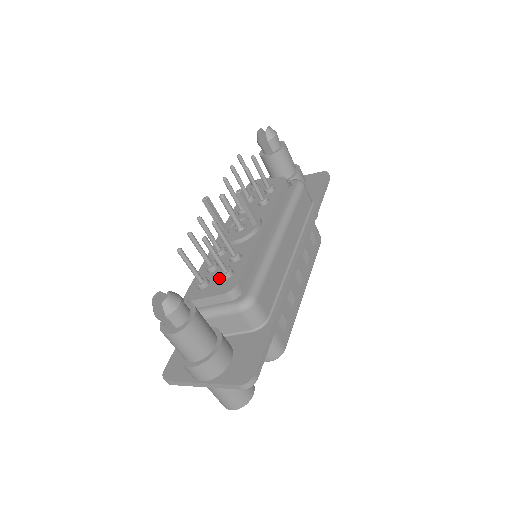
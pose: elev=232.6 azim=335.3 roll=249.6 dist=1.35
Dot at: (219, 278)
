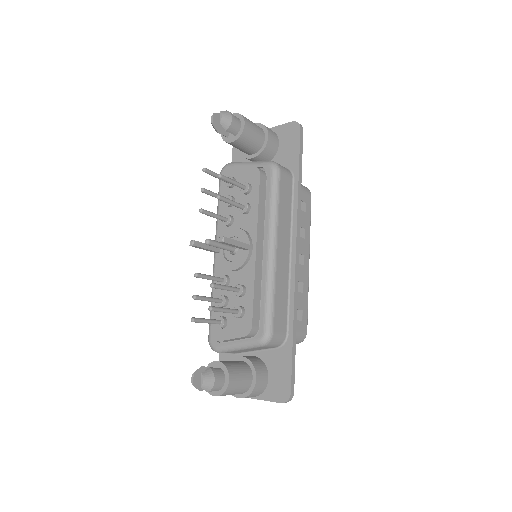
Dot at: (234, 316)
